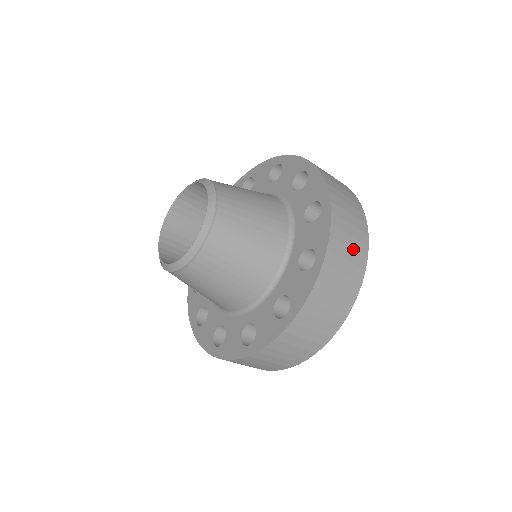
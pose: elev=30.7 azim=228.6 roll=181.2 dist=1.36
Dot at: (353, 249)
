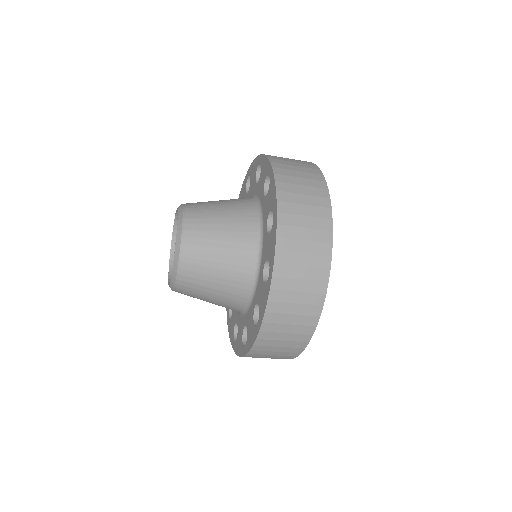
Dot at: (309, 254)
